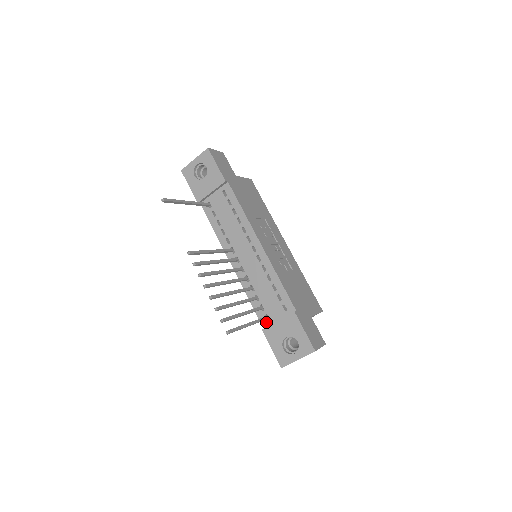
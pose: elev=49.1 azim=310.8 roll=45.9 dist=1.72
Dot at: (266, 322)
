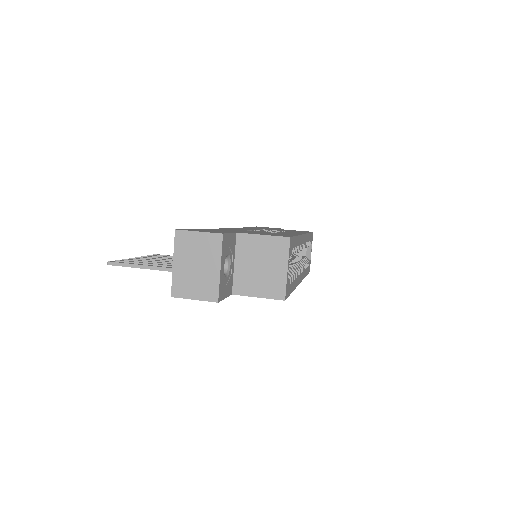
Dot at: occluded
